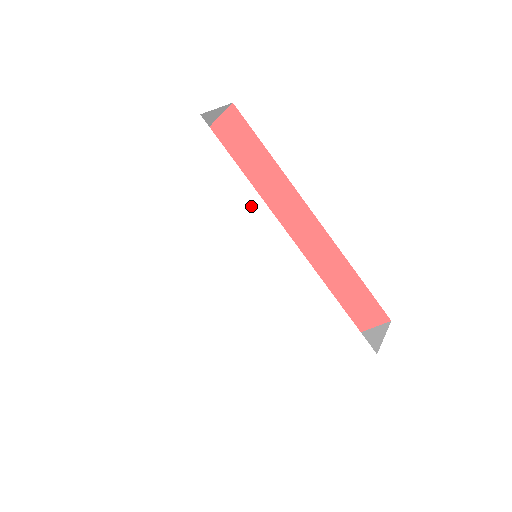
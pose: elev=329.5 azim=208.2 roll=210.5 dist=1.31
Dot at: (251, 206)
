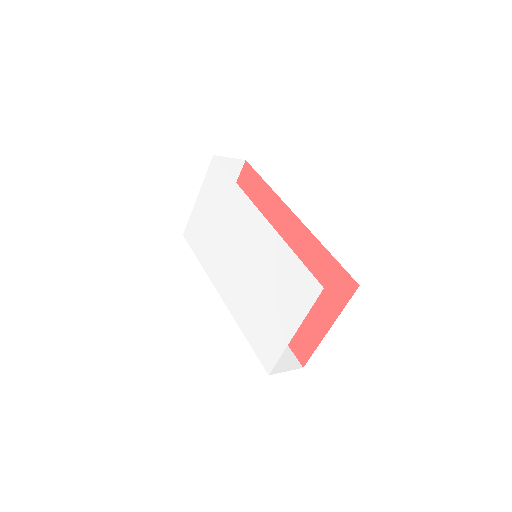
Dot at: (239, 201)
